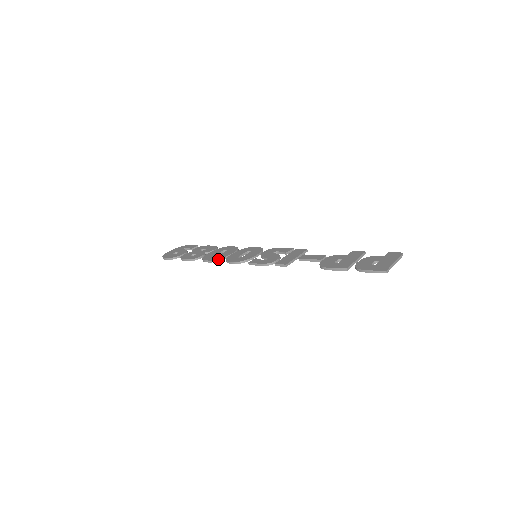
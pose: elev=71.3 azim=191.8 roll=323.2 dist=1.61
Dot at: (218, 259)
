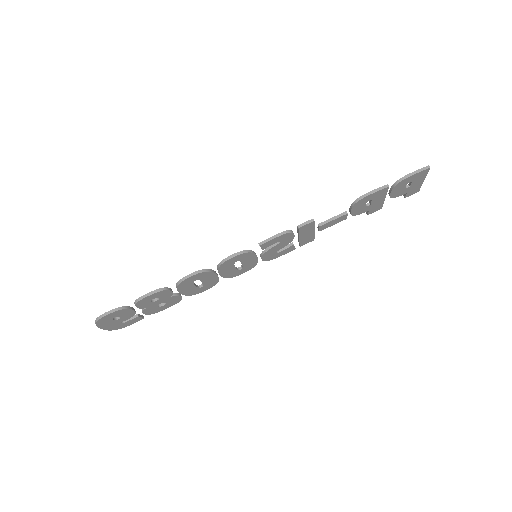
Dot at: (206, 269)
